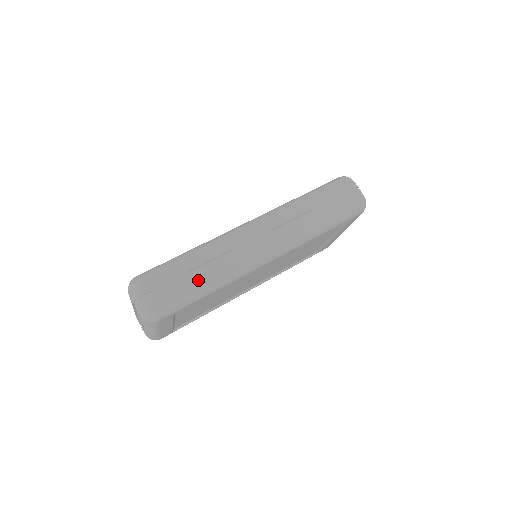
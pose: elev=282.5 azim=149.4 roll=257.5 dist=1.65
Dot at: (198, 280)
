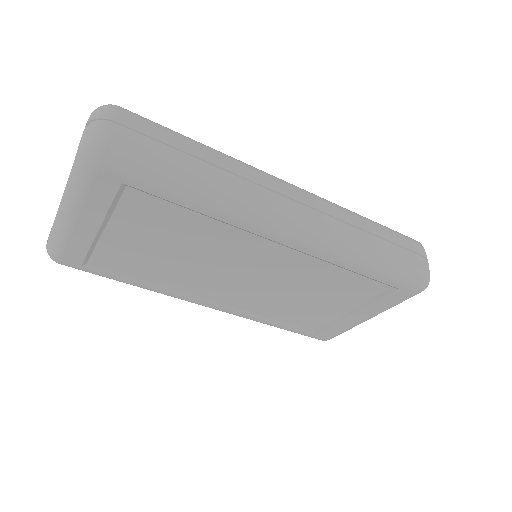
Dot at: (190, 169)
